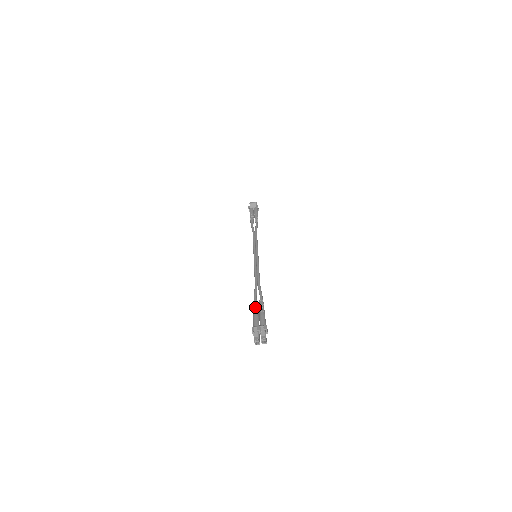
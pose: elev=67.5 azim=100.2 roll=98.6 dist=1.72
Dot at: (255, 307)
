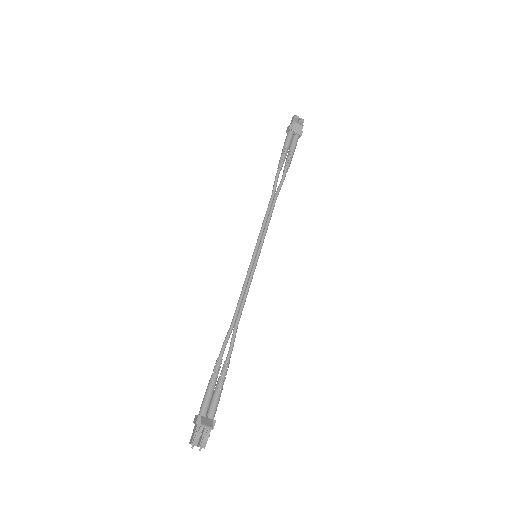
Dot at: (216, 375)
